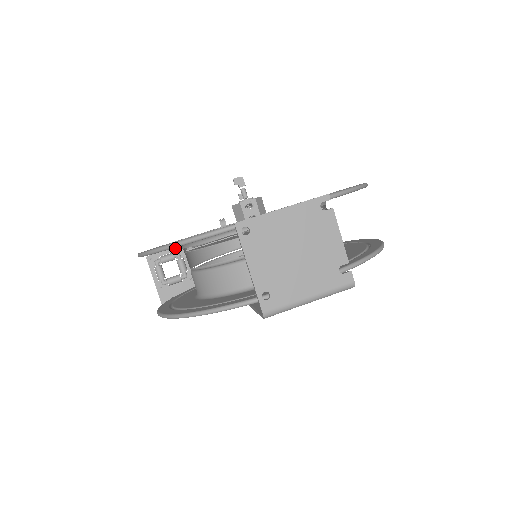
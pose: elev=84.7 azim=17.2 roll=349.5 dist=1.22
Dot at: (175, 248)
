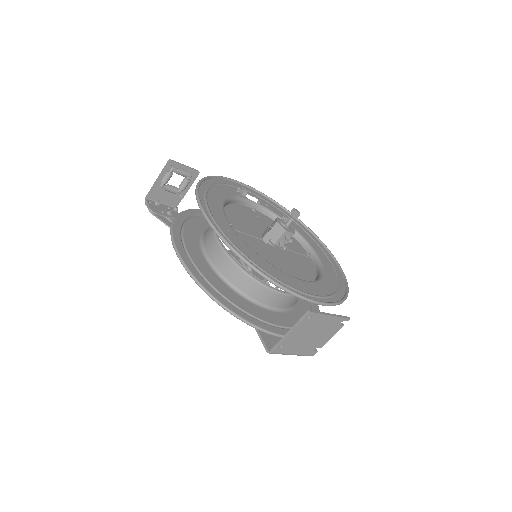
Dot at: (193, 170)
